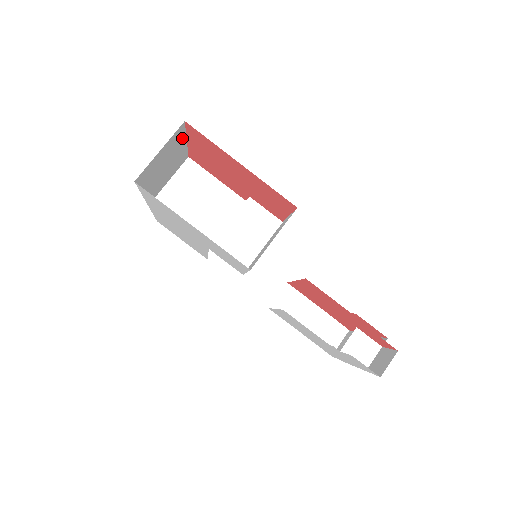
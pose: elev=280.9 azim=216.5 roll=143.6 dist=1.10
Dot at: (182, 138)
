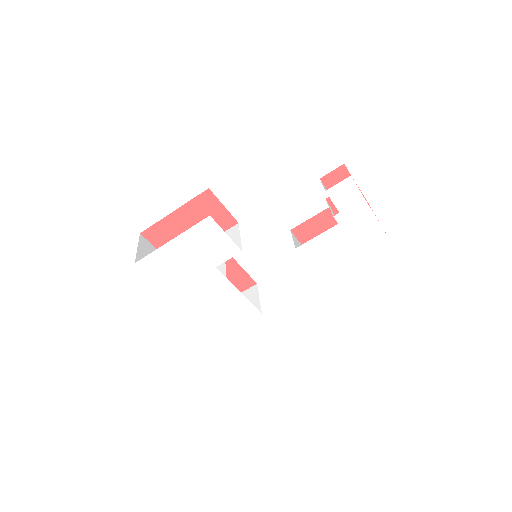
Dot at: (154, 249)
